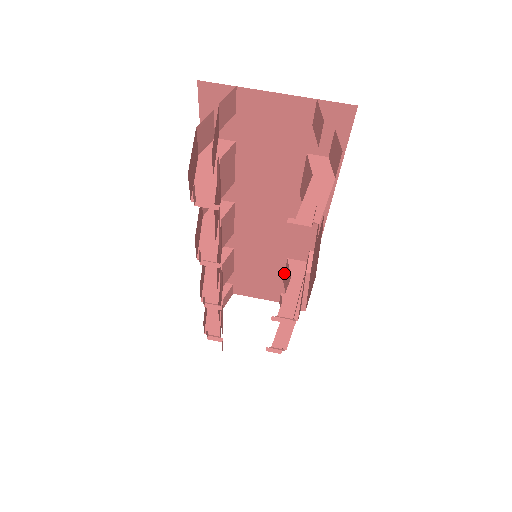
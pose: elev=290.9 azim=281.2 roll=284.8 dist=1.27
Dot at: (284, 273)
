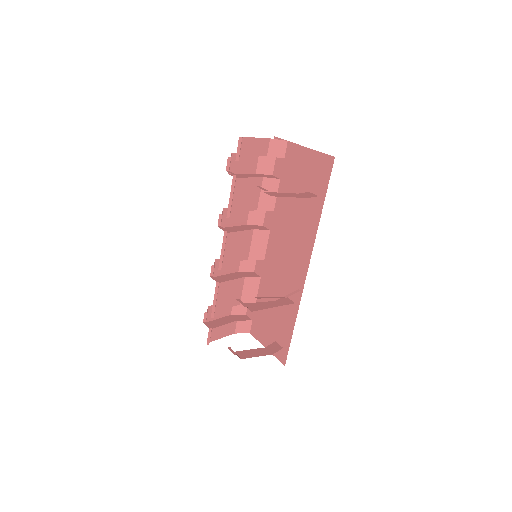
Dot at: (281, 314)
